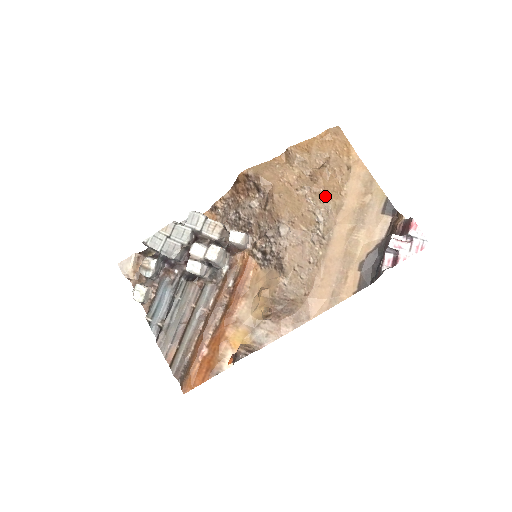
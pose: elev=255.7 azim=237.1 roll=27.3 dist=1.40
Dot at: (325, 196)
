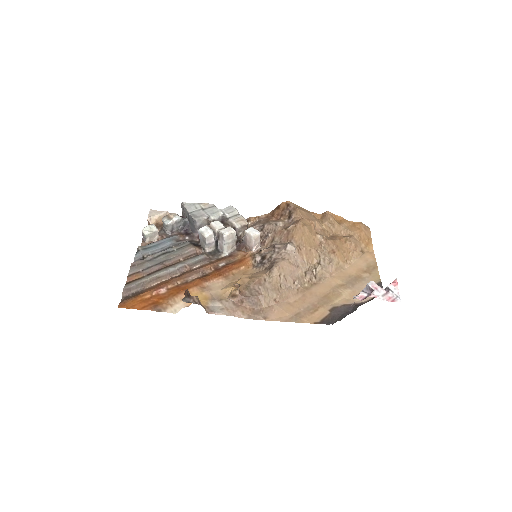
Dot at: (335, 252)
